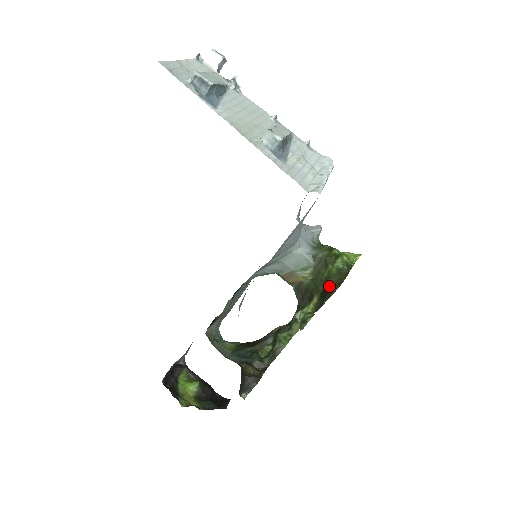
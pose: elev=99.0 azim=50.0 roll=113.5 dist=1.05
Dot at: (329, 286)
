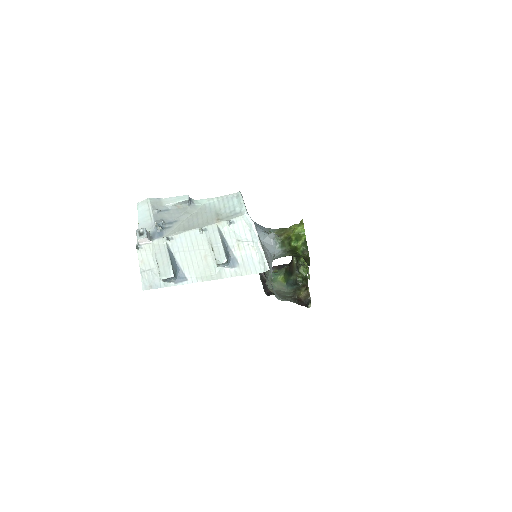
Dot at: (304, 259)
